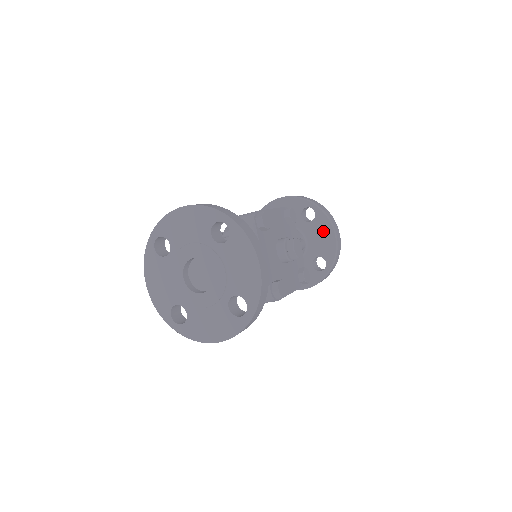
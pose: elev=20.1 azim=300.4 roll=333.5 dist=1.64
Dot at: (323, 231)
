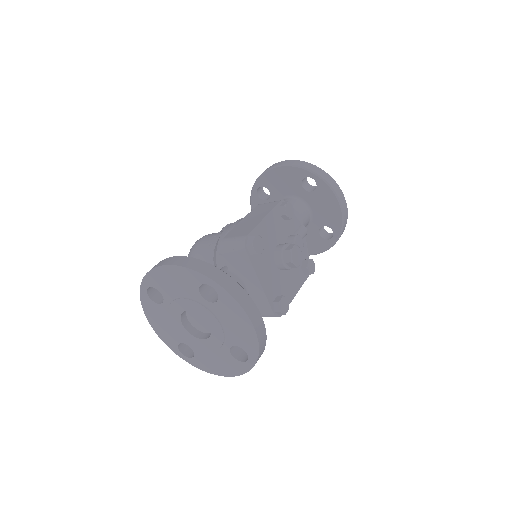
Dot at: (327, 202)
